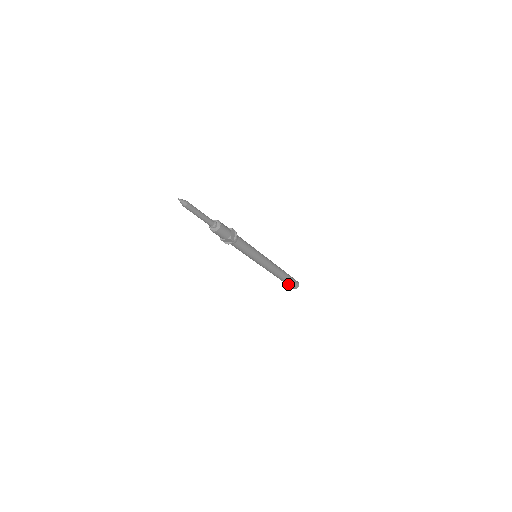
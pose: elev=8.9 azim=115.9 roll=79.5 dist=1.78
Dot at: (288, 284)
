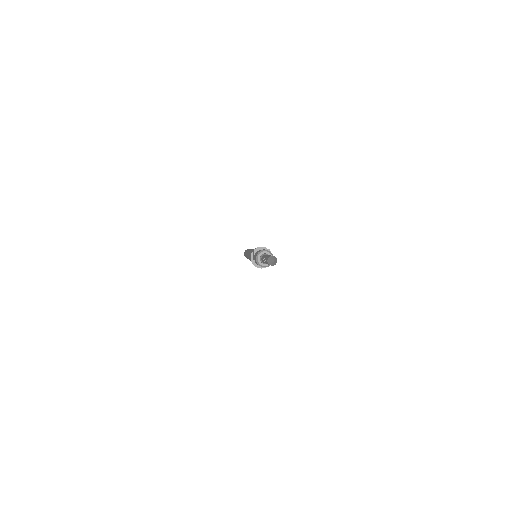
Dot at: occluded
